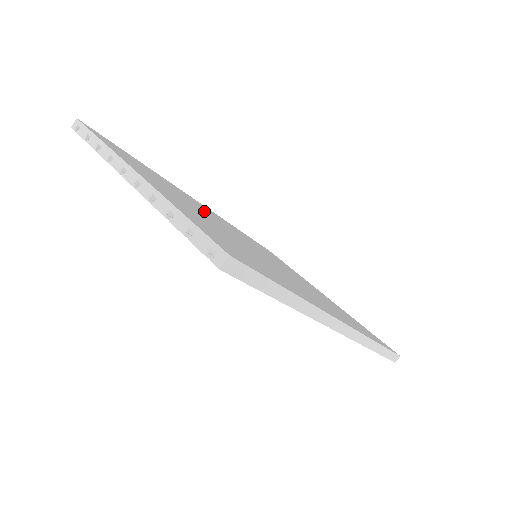
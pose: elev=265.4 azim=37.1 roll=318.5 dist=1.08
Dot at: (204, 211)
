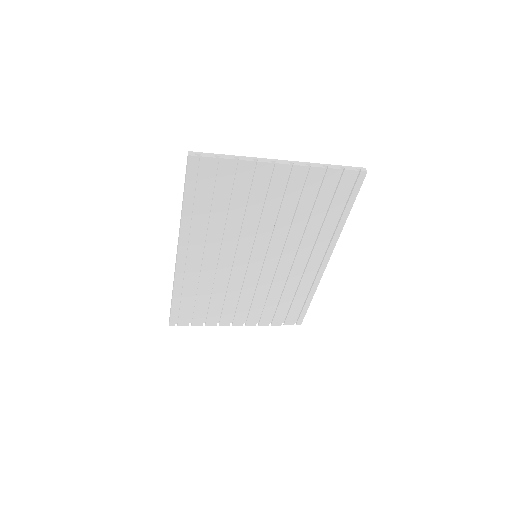
Dot at: occluded
